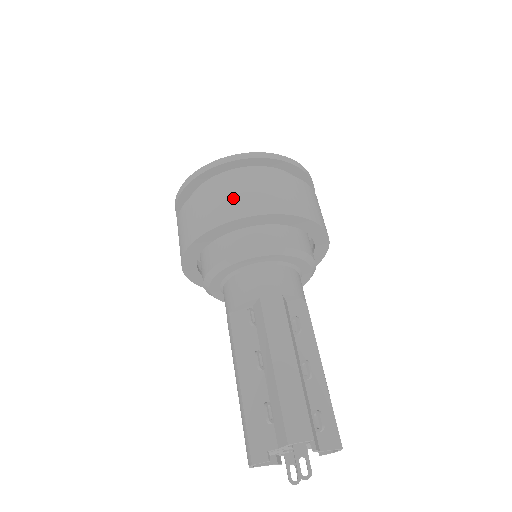
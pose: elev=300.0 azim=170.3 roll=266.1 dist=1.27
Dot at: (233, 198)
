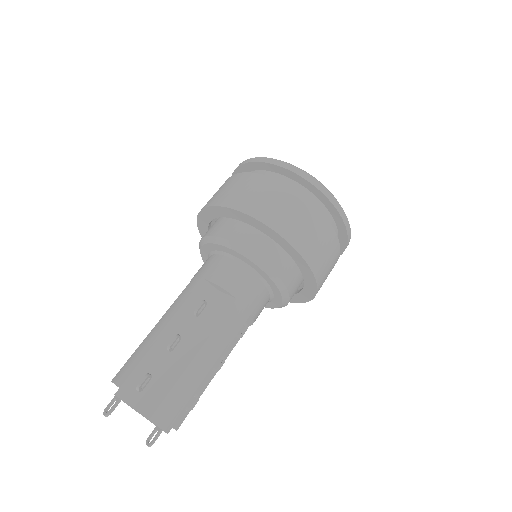
Dot at: (215, 194)
